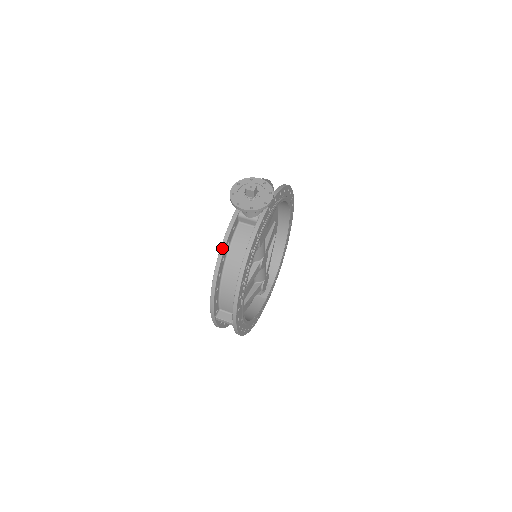
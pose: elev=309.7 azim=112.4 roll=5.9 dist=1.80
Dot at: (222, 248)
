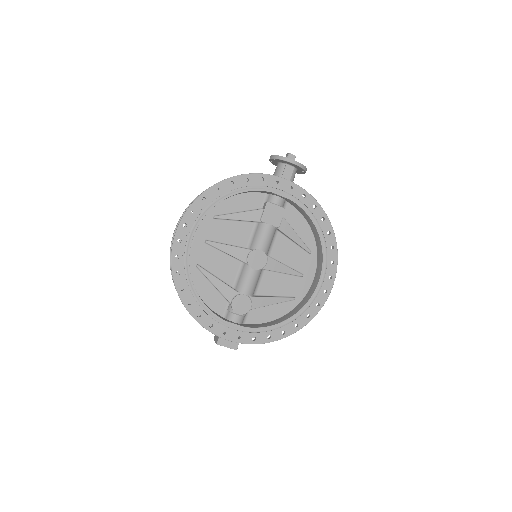
Dot at: occluded
